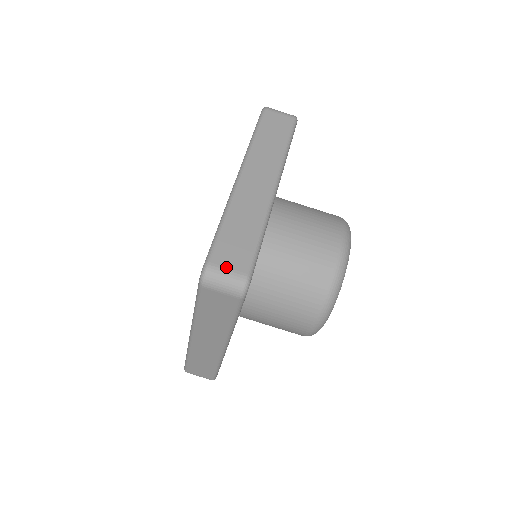
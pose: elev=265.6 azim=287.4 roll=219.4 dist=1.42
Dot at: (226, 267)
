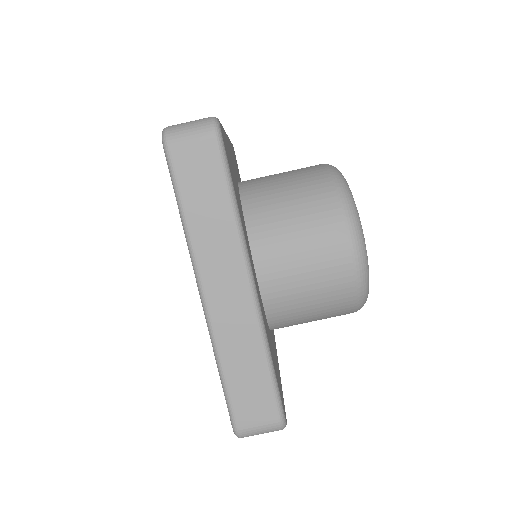
Dot at: (255, 424)
